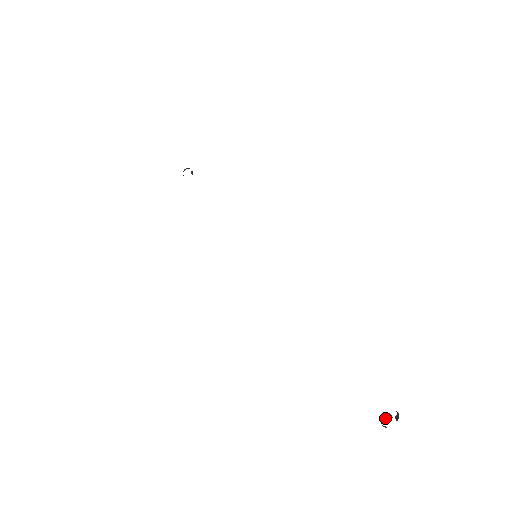
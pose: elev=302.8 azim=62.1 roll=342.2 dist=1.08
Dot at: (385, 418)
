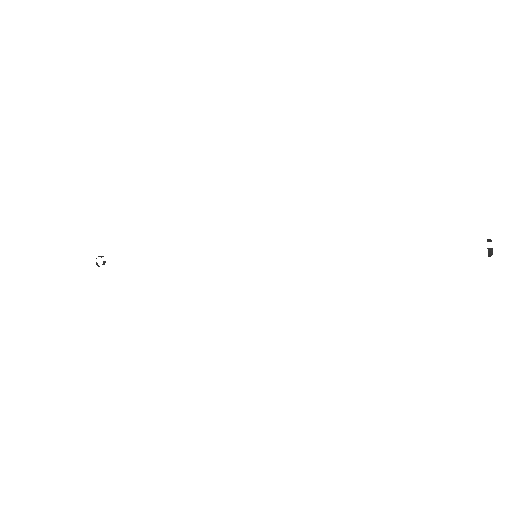
Dot at: (489, 241)
